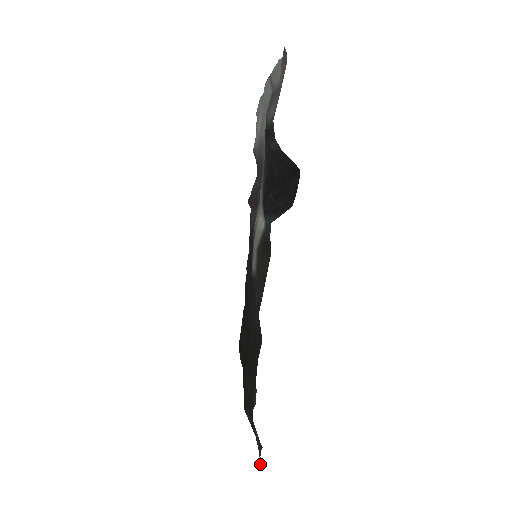
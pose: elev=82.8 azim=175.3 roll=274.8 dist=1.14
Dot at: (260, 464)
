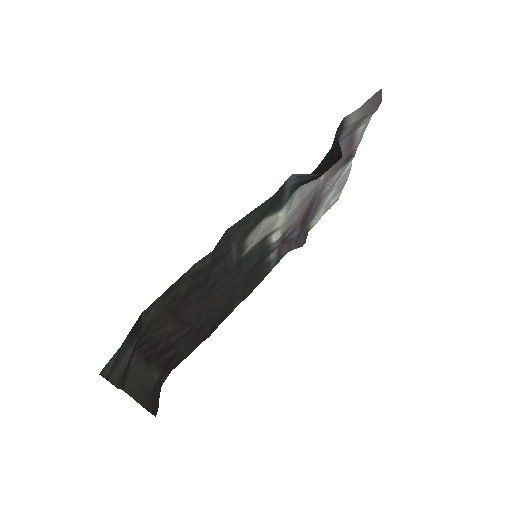
Dot at: (104, 370)
